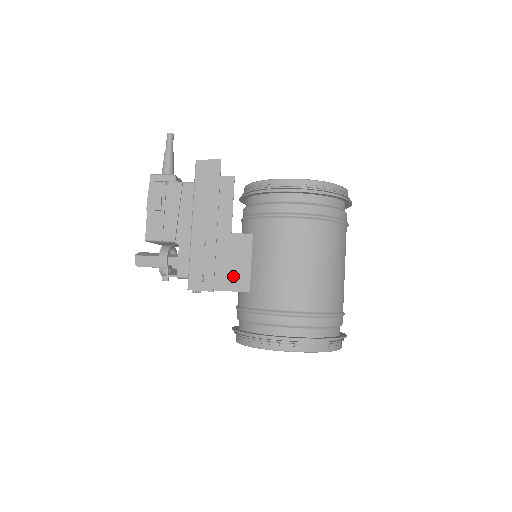
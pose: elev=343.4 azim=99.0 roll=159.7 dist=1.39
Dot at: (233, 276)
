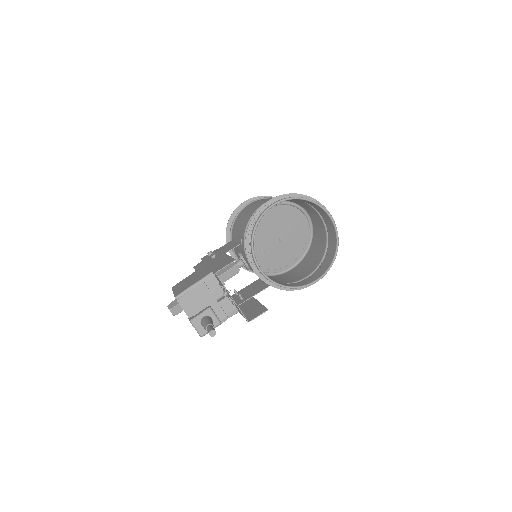
Dot at: occluded
